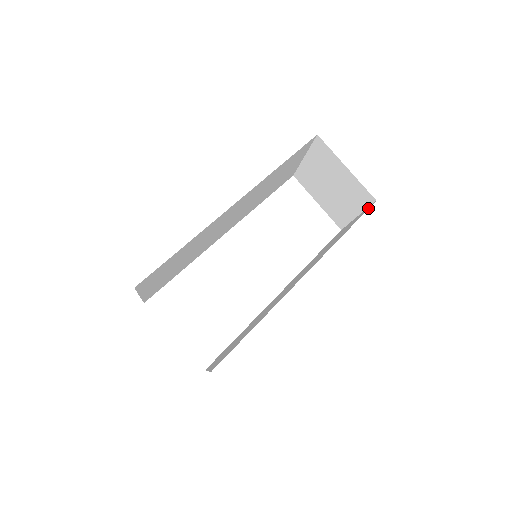
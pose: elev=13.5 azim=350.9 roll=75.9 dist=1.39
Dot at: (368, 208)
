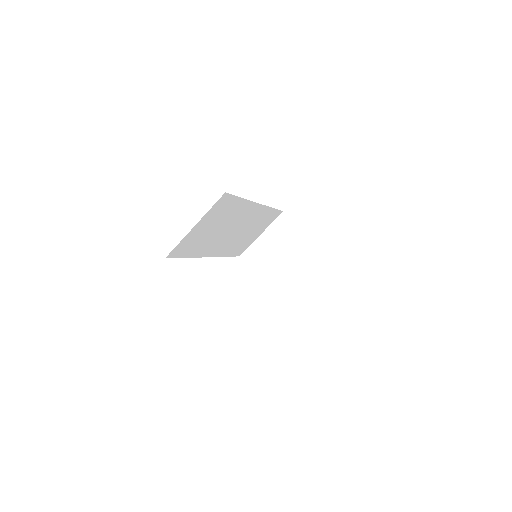
Dot at: occluded
